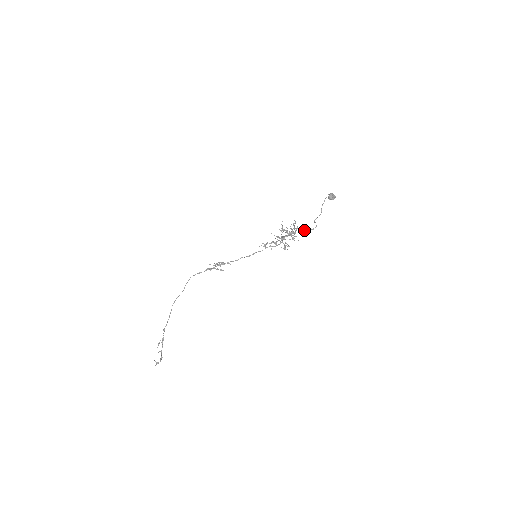
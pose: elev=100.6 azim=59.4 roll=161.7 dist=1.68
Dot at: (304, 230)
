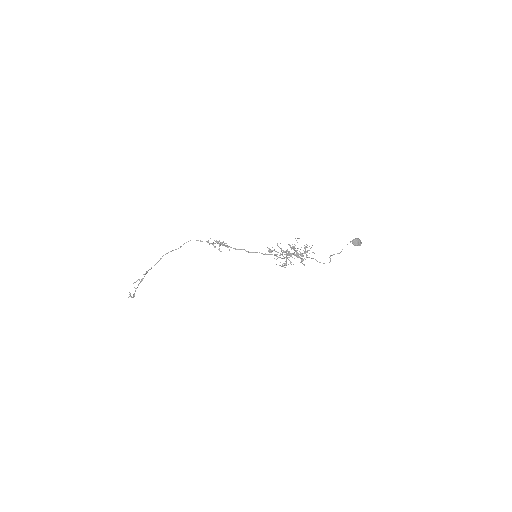
Dot at: (315, 259)
